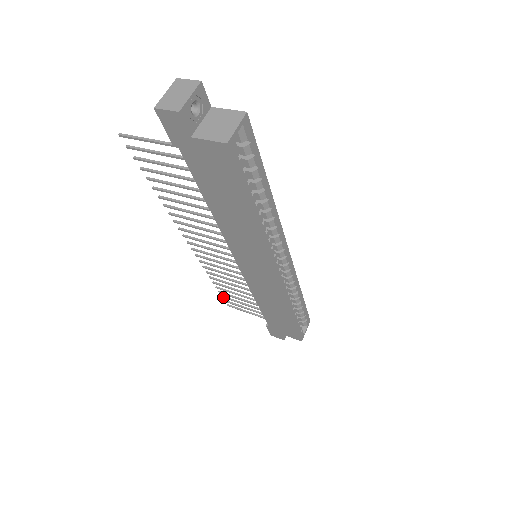
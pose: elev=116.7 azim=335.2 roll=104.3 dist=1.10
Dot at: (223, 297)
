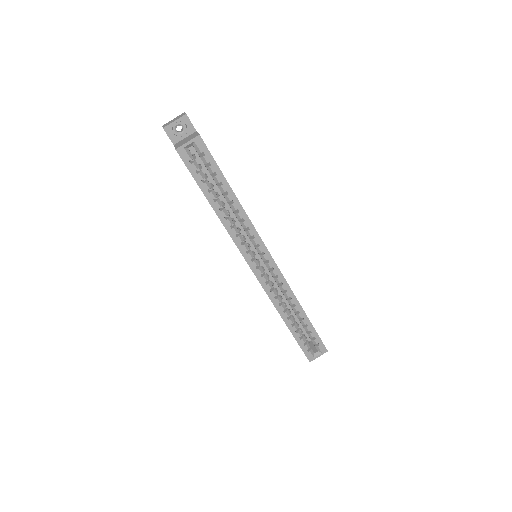
Dot at: occluded
